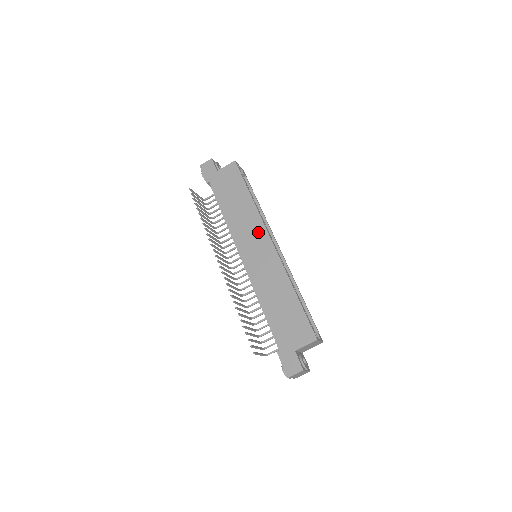
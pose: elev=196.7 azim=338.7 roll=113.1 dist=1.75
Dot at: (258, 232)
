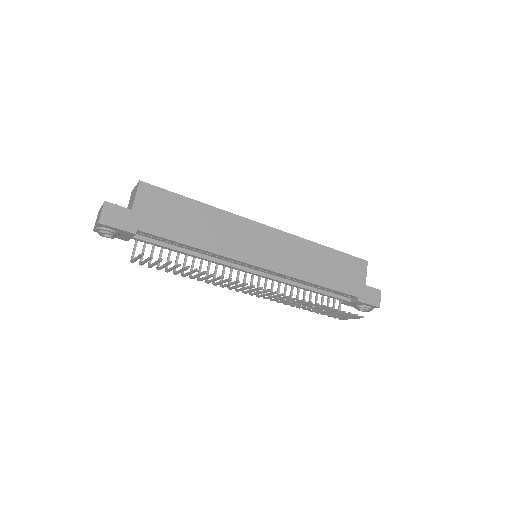
Dot at: (248, 230)
